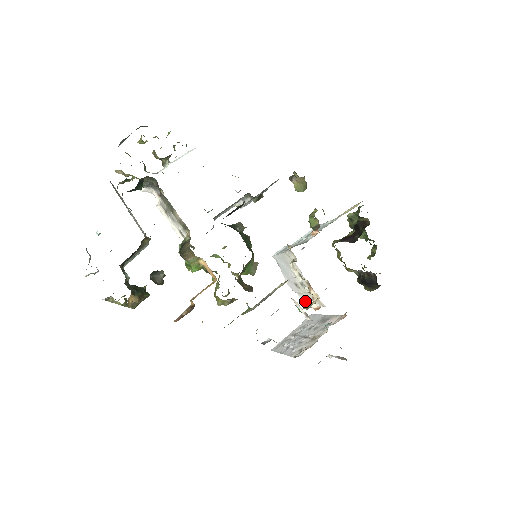
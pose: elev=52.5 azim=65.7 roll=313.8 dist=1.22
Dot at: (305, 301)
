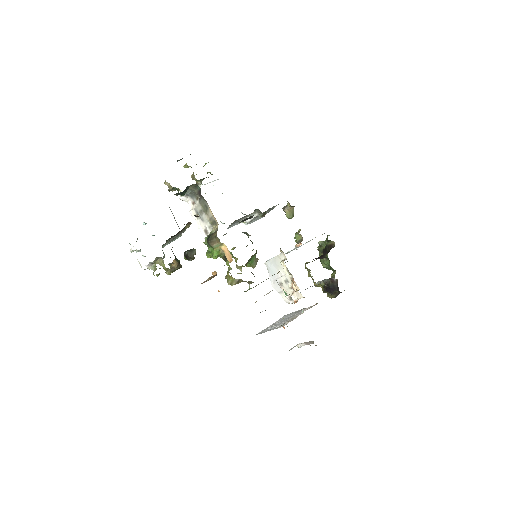
Dot at: (285, 298)
